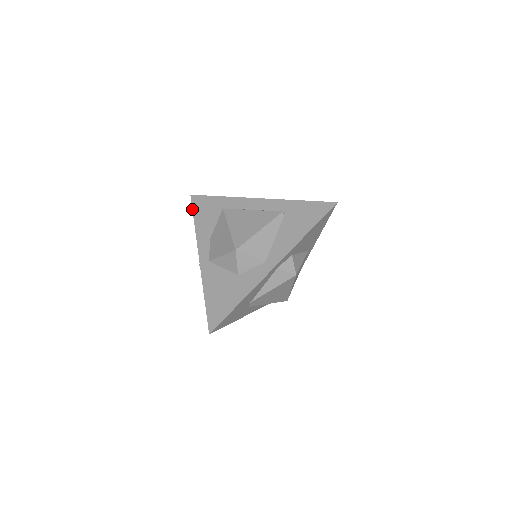
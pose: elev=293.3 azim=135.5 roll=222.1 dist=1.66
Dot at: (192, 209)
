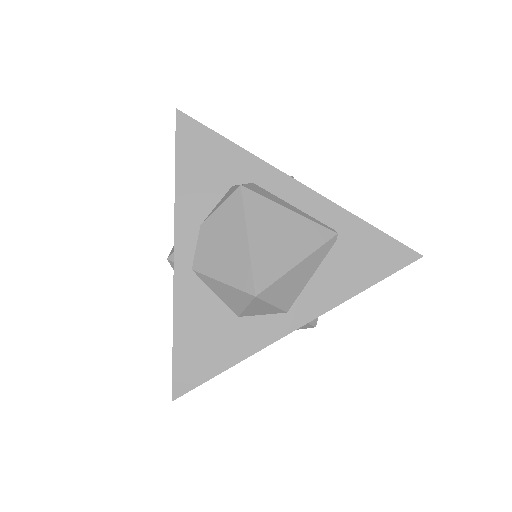
Dot at: (175, 144)
